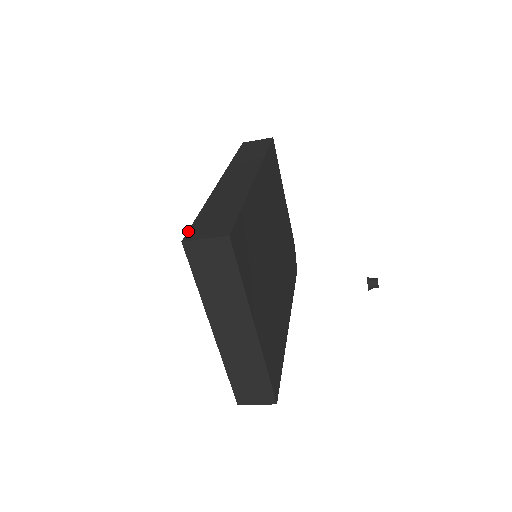
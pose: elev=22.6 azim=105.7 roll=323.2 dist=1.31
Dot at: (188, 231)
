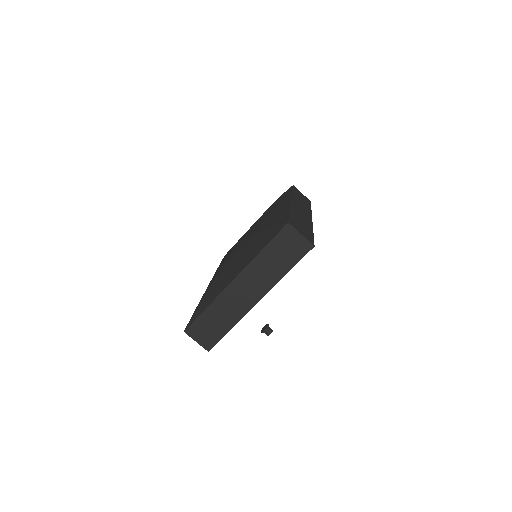
Dot at: (289, 219)
